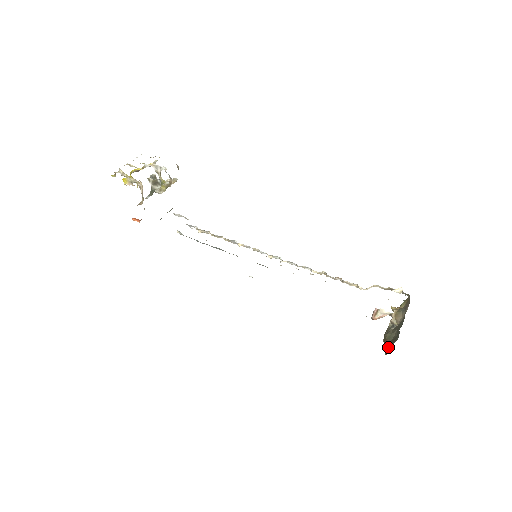
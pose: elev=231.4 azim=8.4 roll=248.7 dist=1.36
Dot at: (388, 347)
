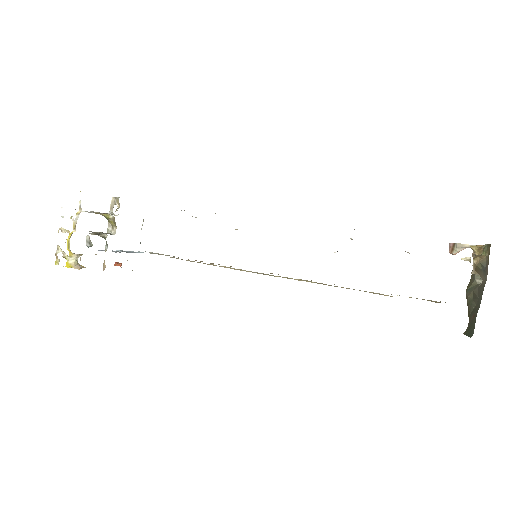
Dot at: (468, 323)
